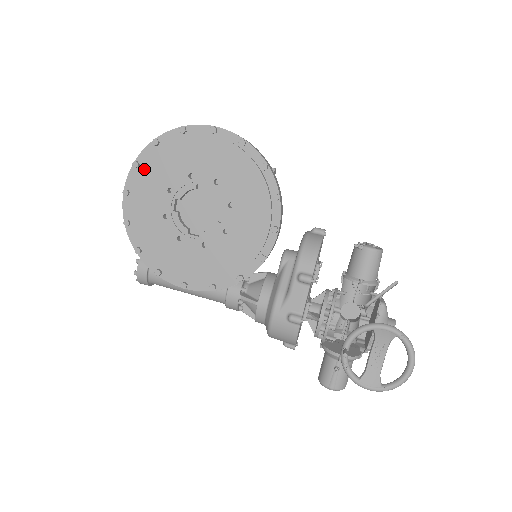
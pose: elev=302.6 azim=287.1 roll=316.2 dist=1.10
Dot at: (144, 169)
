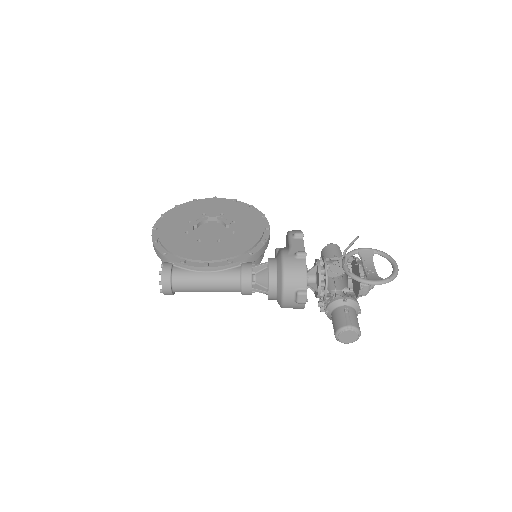
Dot at: (169, 216)
